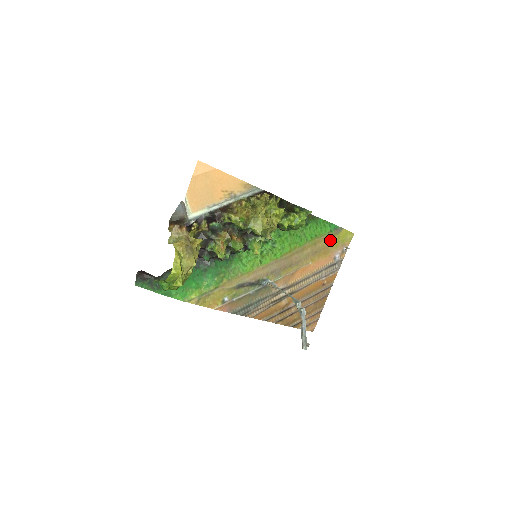
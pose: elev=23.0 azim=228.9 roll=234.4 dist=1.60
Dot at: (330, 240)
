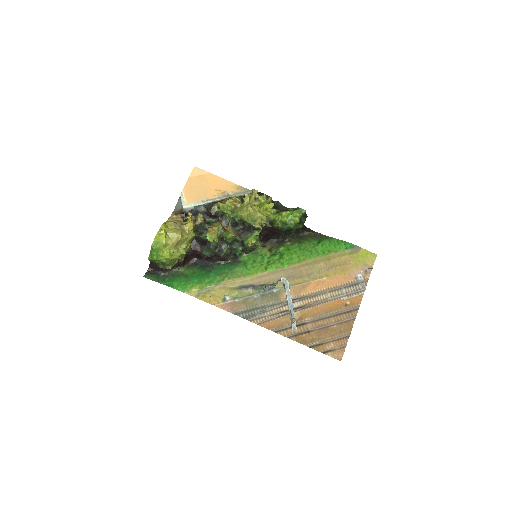
Dot at: (347, 258)
